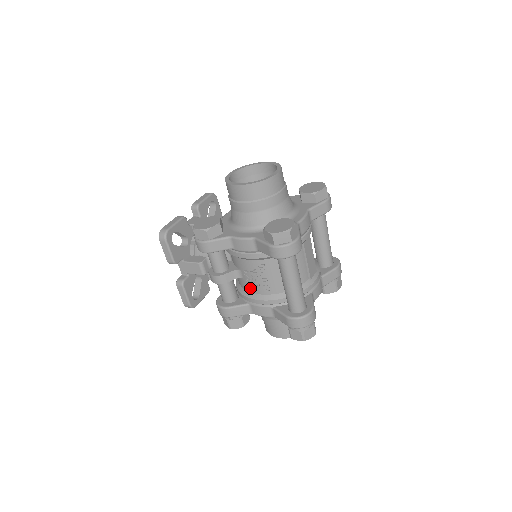
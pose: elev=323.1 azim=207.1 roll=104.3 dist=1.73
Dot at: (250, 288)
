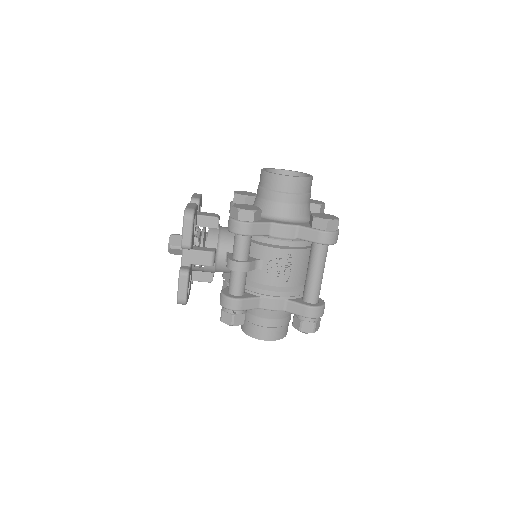
Dot at: (267, 280)
